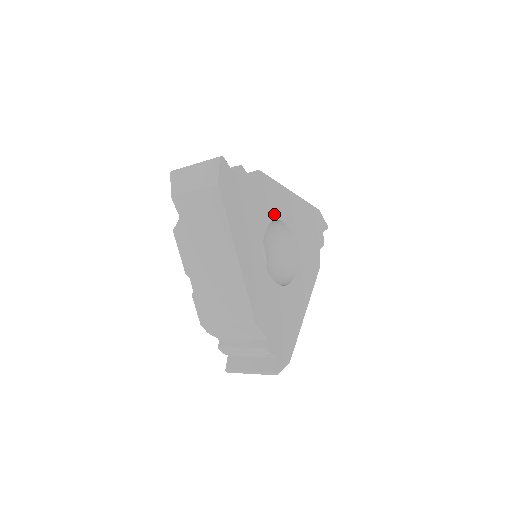
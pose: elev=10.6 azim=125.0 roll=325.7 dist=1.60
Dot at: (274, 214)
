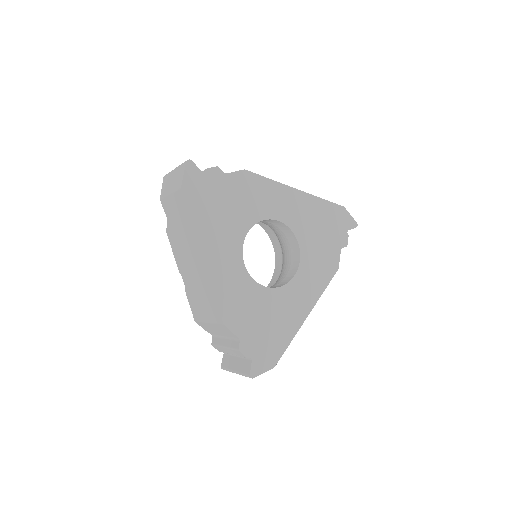
Dot at: (265, 214)
